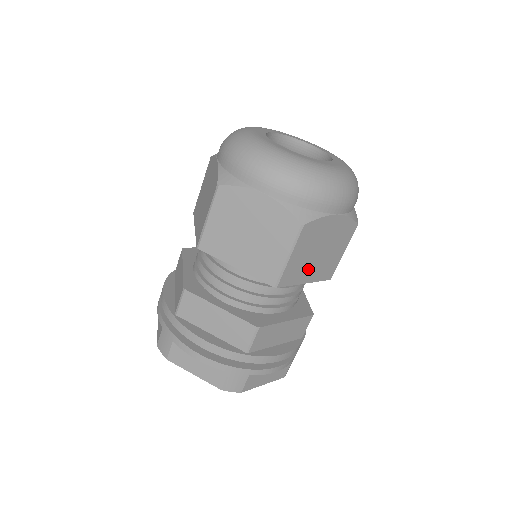
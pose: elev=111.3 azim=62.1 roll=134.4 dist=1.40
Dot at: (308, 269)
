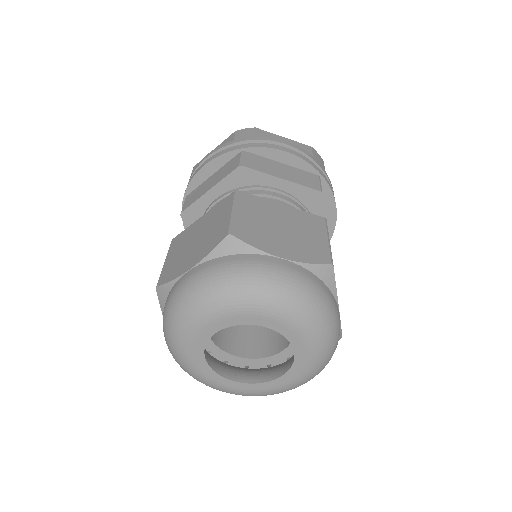
Dot at: occluded
